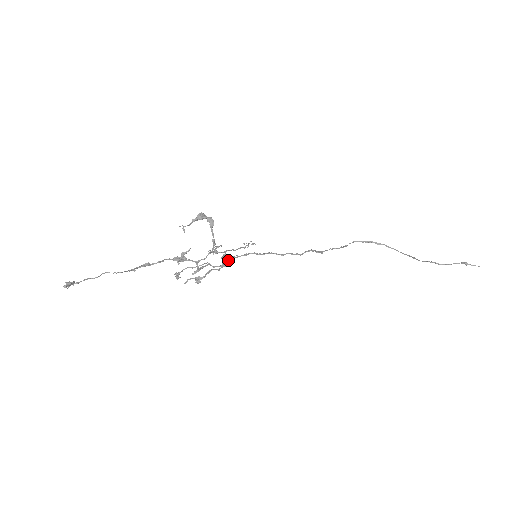
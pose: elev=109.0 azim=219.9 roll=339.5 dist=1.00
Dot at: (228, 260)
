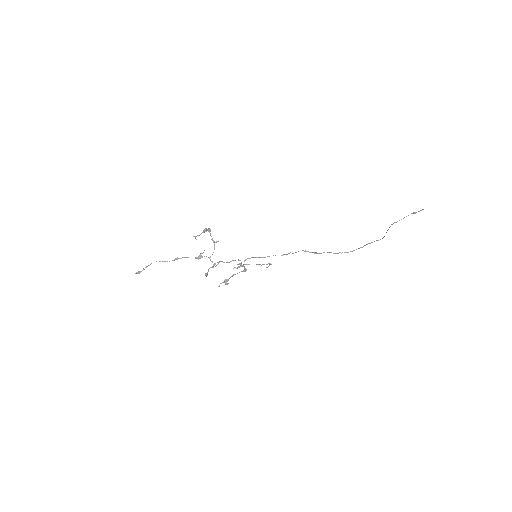
Dot at: (235, 260)
